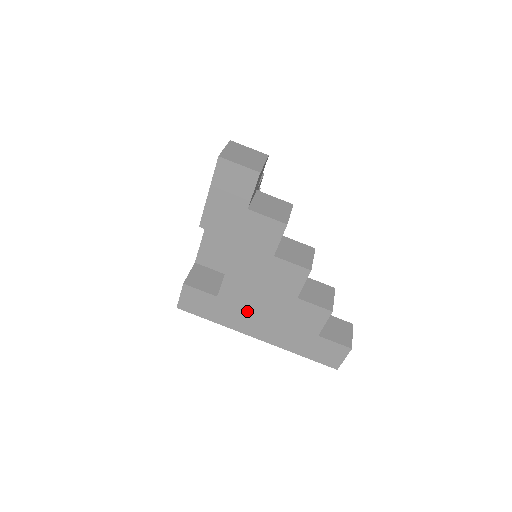
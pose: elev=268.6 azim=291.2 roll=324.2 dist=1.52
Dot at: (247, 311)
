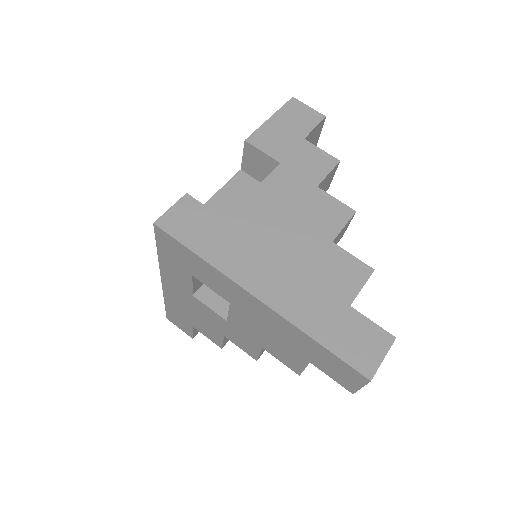
Dot at: (258, 248)
